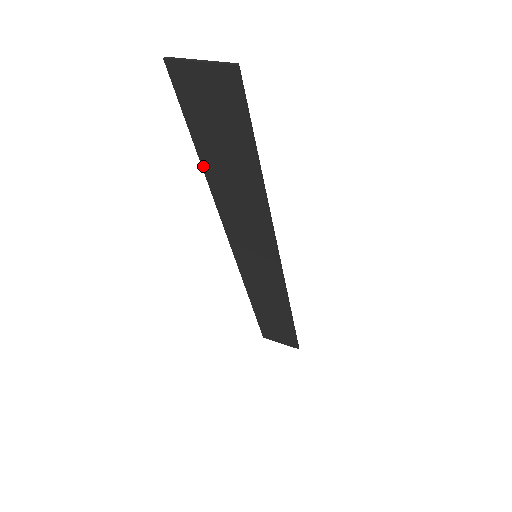
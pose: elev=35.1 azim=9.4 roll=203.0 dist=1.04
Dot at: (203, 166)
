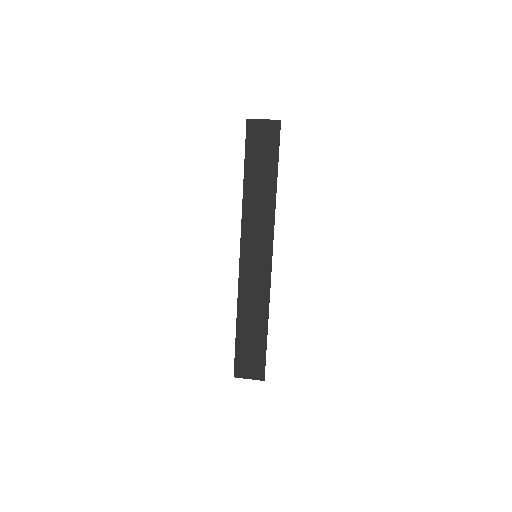
Dot at: (244, 180)
